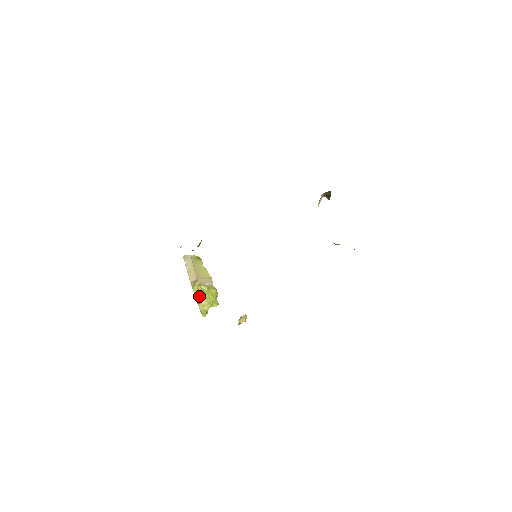
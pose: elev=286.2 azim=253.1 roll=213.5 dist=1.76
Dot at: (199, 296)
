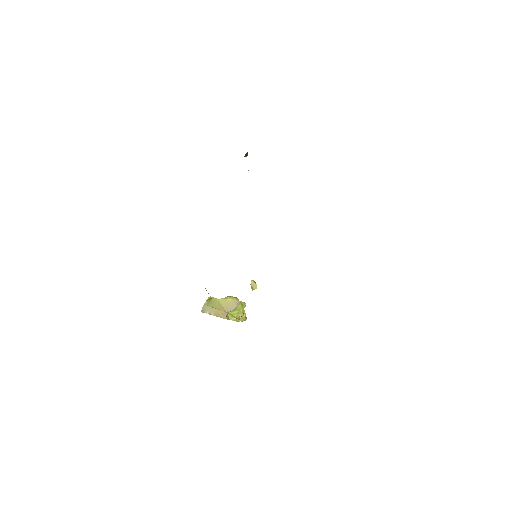
Dot at: (236, 317)
